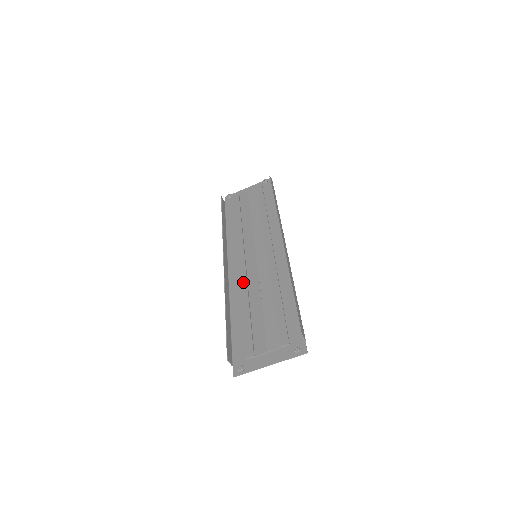
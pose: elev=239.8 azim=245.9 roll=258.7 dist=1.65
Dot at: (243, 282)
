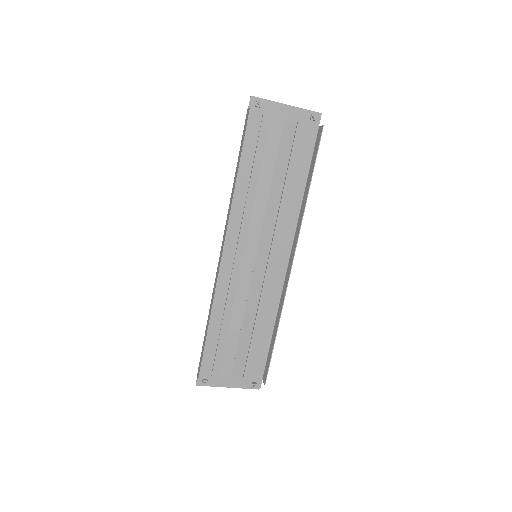
Dot at: (233, 288)
